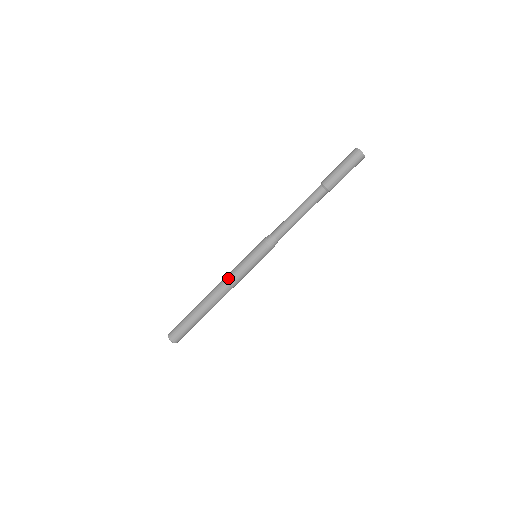
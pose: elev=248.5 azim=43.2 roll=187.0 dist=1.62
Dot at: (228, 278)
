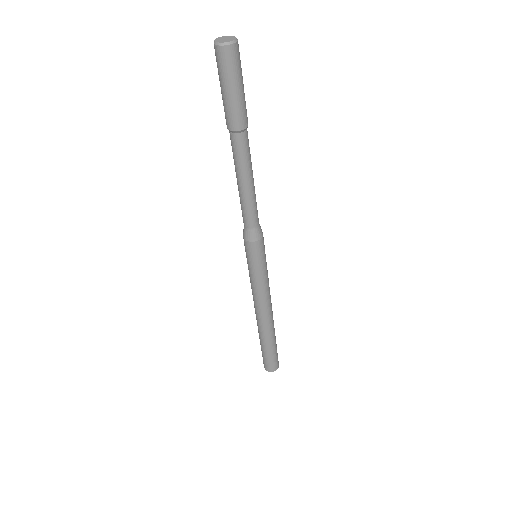
Dot at: (258, 298)
